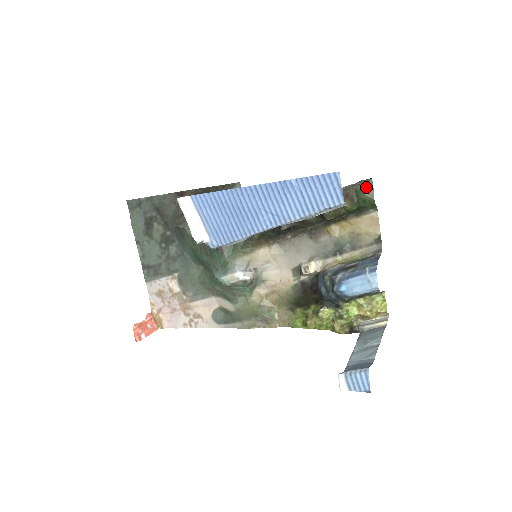
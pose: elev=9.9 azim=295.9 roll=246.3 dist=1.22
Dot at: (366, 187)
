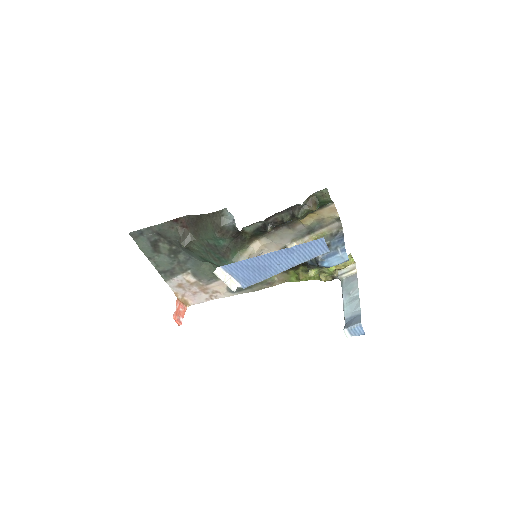
Dot at: (323, 193)
